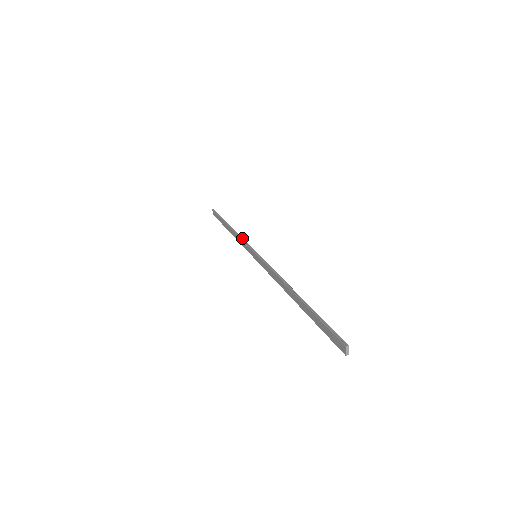
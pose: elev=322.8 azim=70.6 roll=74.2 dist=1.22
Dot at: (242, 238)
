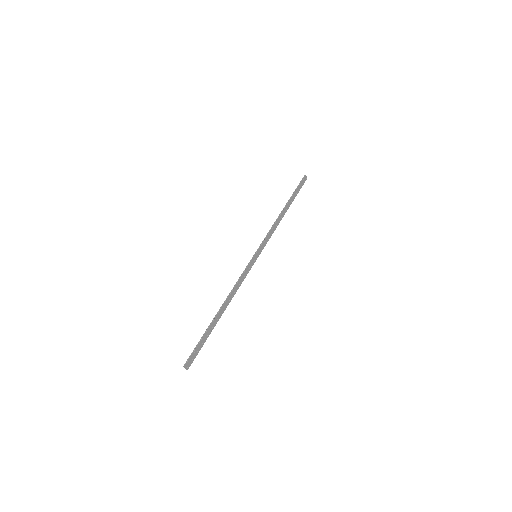
Dot at: (270, 231)
